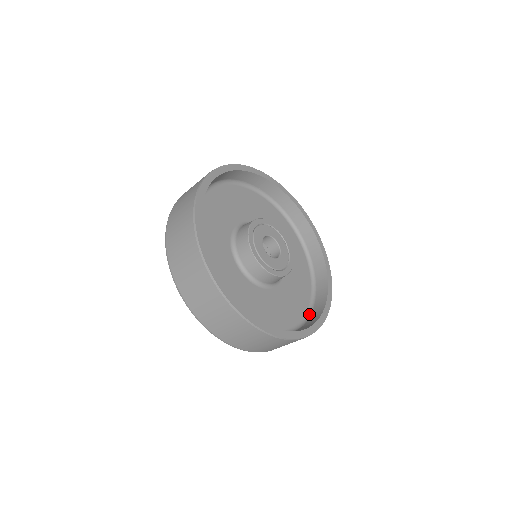
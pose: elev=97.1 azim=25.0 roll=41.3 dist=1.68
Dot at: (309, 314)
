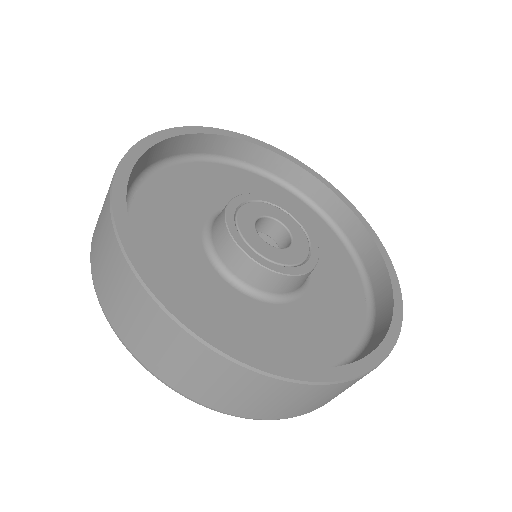
Dot at: (353, 251)
